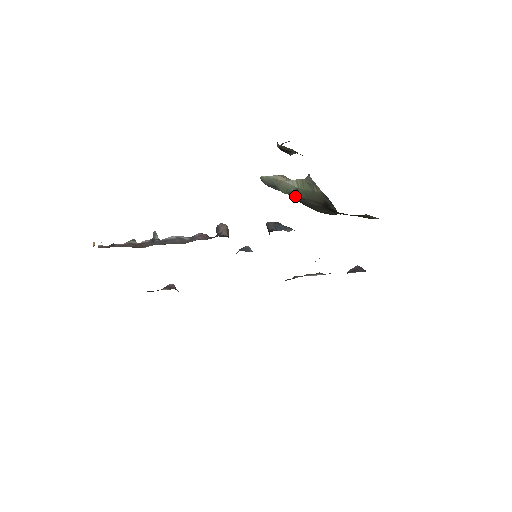
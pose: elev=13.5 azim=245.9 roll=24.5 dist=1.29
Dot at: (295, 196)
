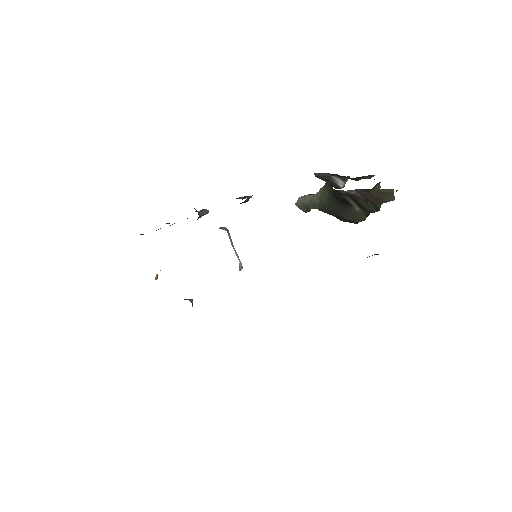
Dot at: (320, 207)
